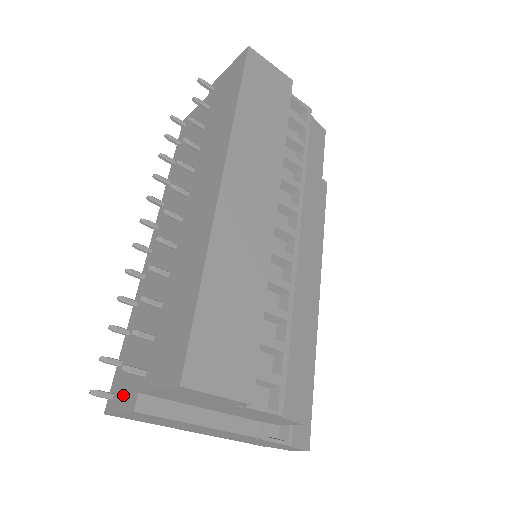
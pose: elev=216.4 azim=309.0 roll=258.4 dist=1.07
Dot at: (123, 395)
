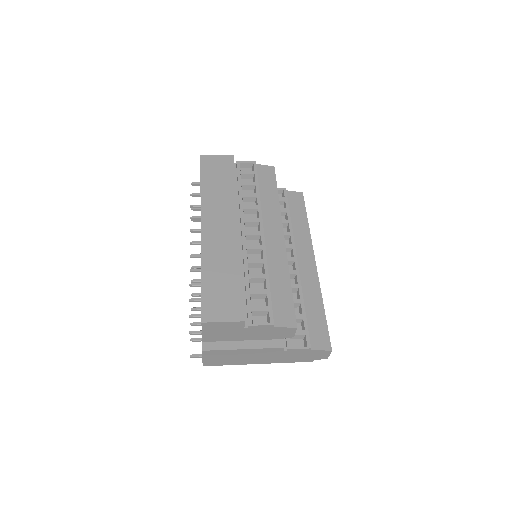
Dot at: occluded
